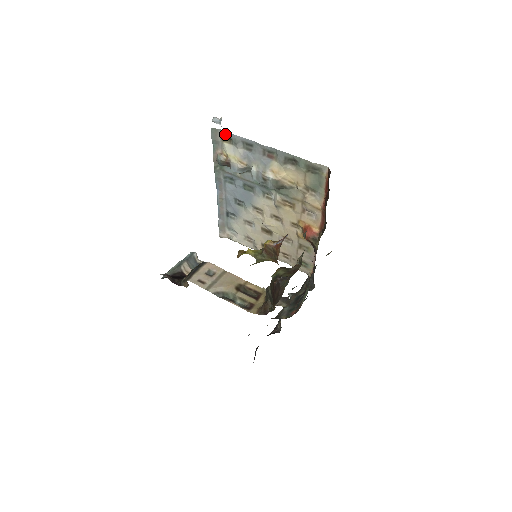
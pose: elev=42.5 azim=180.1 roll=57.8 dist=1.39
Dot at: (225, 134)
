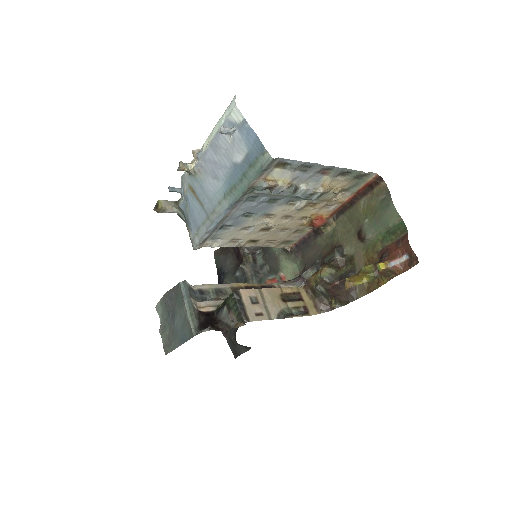
Dot at: (284, 161)
